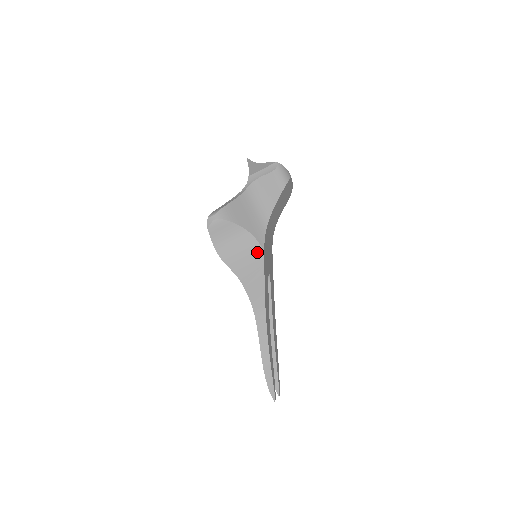
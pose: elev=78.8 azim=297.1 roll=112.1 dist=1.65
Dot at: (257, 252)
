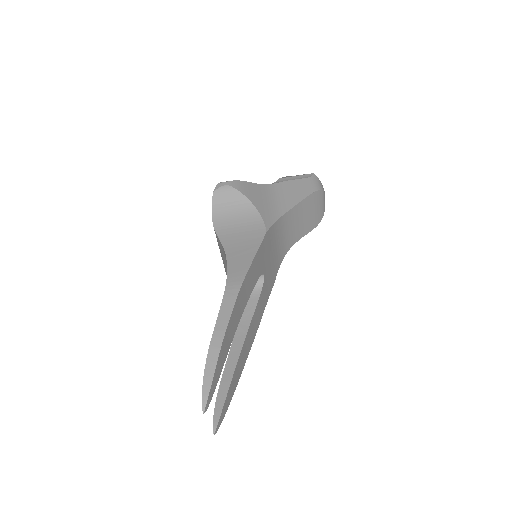
Dot at: (258, 231)
